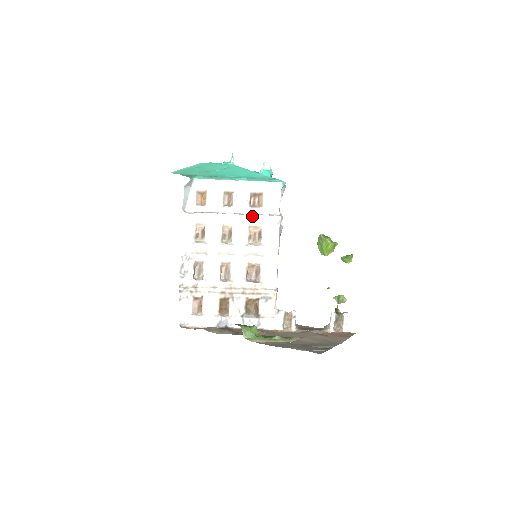
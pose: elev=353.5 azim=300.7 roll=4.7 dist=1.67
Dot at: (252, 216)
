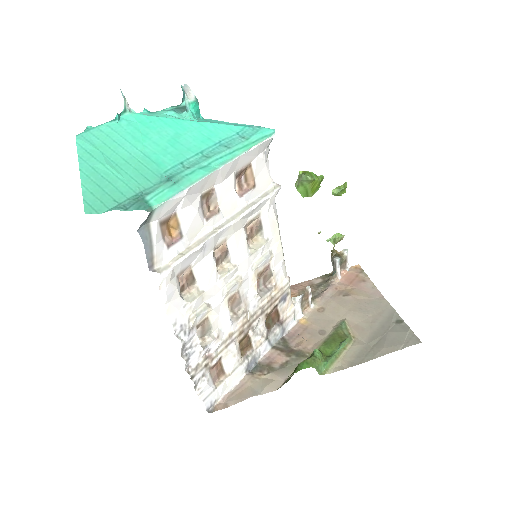
Dot at: (251, 210)
